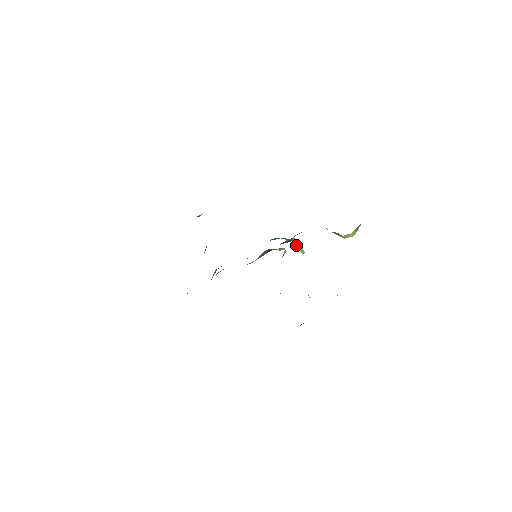
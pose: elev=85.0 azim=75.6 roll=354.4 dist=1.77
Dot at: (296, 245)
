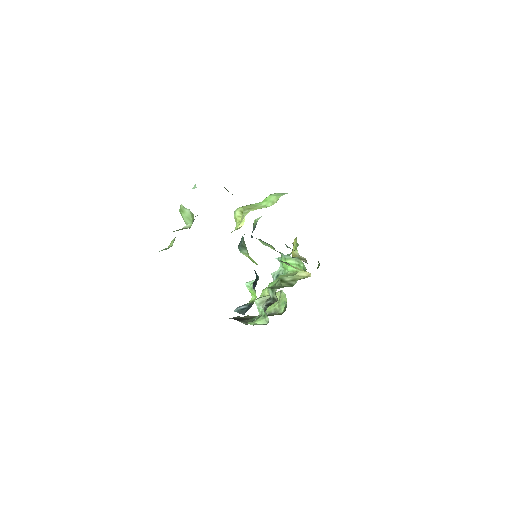
Dot at: (287, 260)
